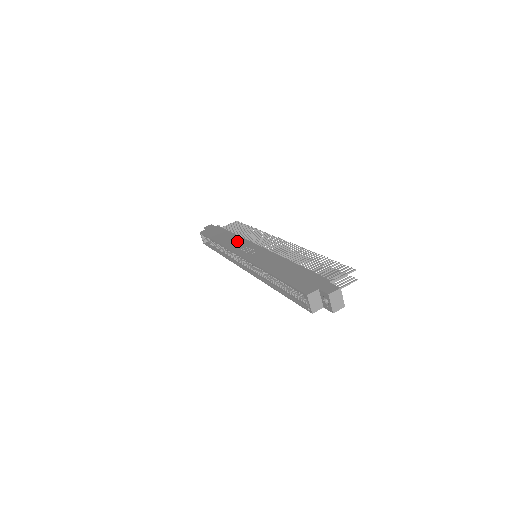
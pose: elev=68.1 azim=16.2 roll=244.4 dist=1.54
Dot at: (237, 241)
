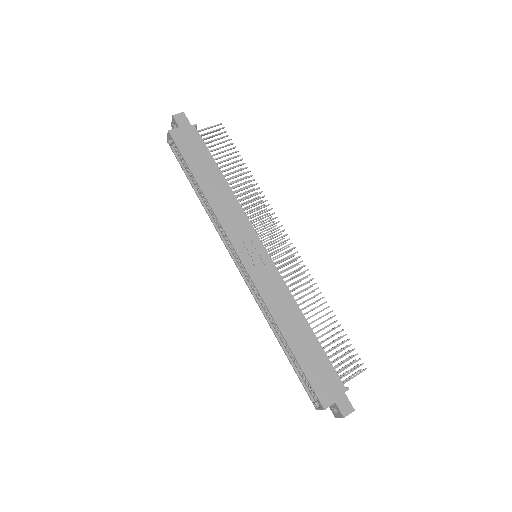
Dot at: (233, 212)
